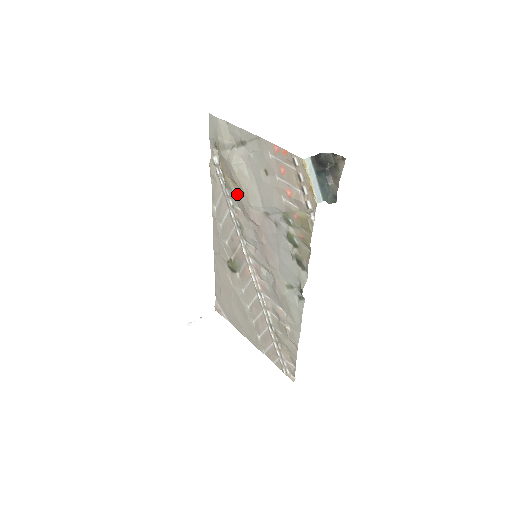
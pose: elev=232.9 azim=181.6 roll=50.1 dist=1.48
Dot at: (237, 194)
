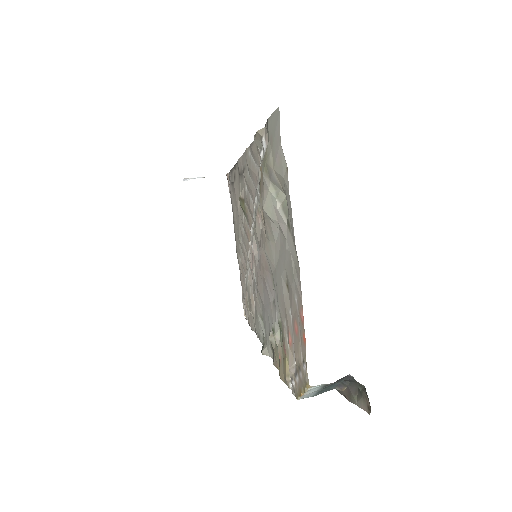
Dot at: (262, 216)
